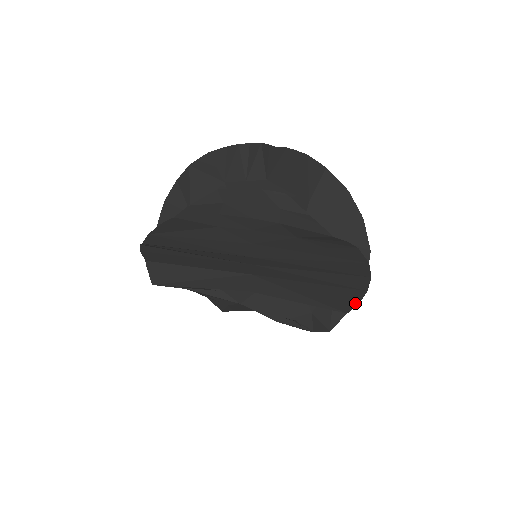
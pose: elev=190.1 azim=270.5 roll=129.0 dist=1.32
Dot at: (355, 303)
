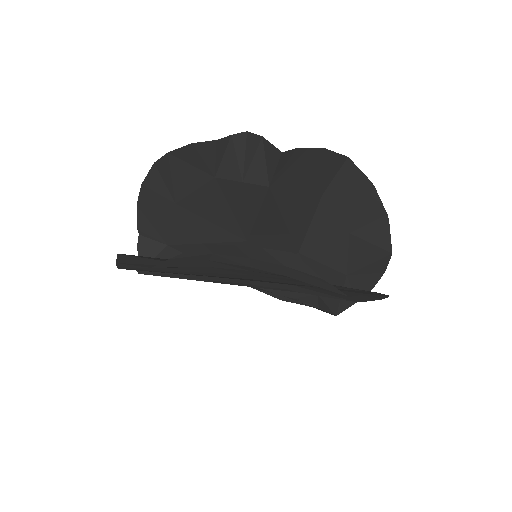
Dot at: (367, 300)
